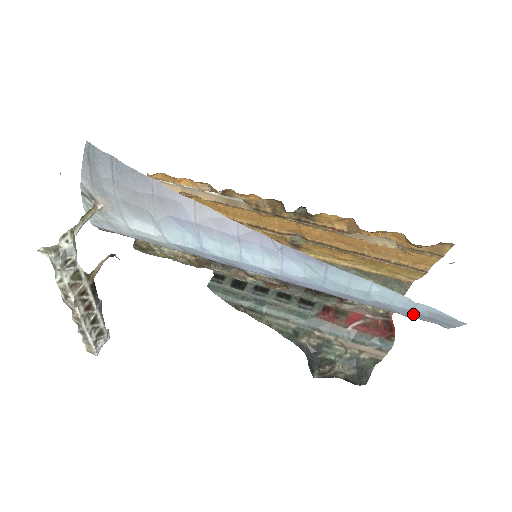
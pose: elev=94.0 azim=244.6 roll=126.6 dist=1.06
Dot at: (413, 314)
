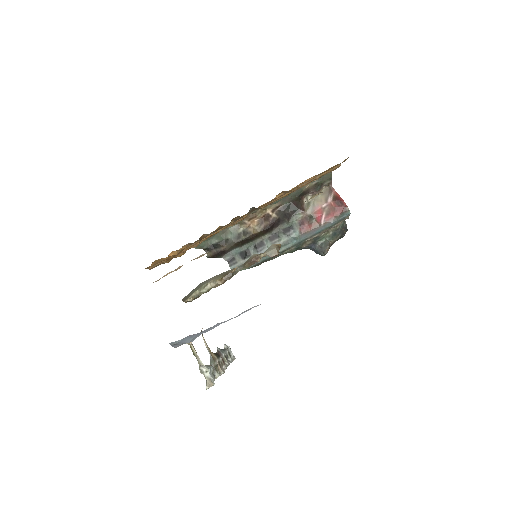
Dot at: occluded
